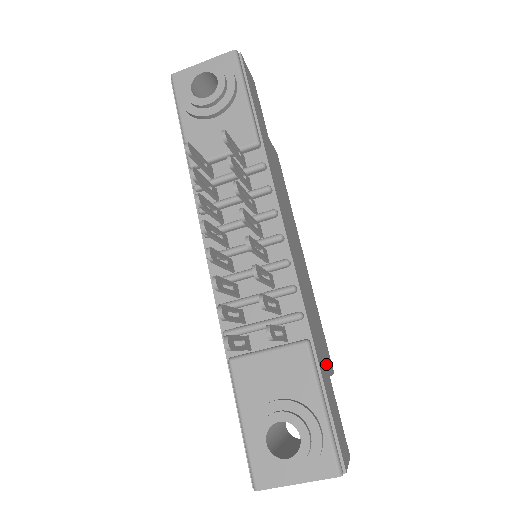
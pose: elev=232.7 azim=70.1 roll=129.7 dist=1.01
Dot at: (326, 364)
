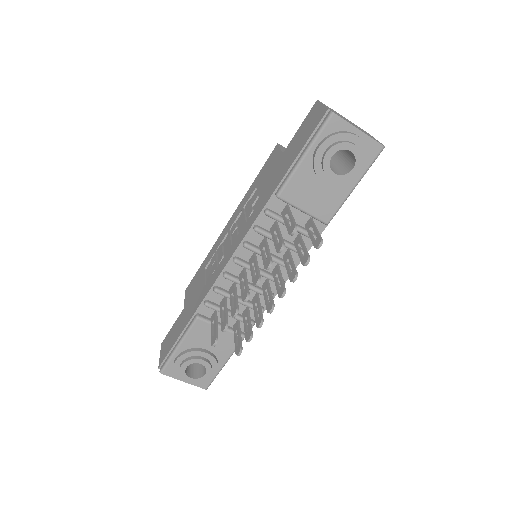
Dot at: occluded
